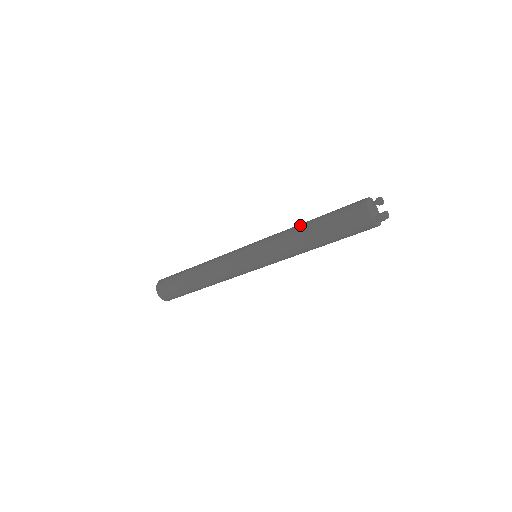
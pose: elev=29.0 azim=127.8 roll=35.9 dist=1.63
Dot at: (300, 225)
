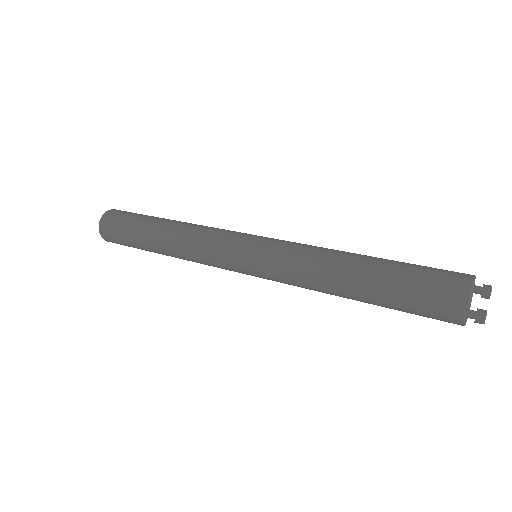
Dot at: (346, 252)
